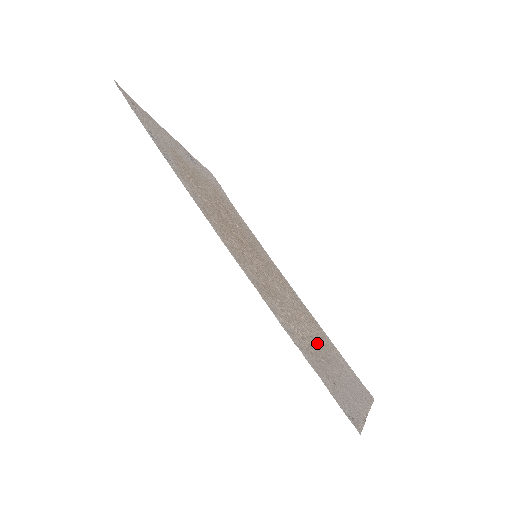
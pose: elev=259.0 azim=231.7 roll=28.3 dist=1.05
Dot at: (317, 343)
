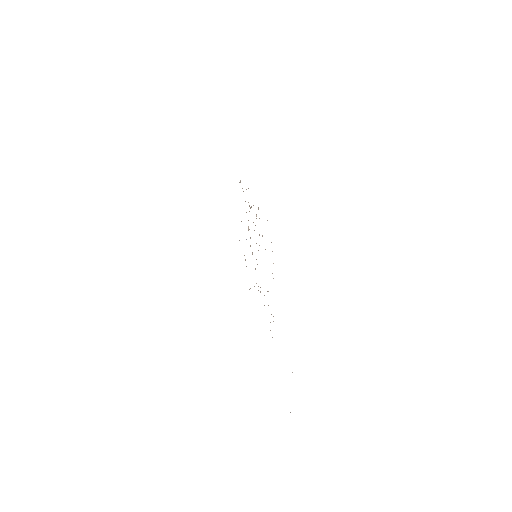
Dot at: occluded
